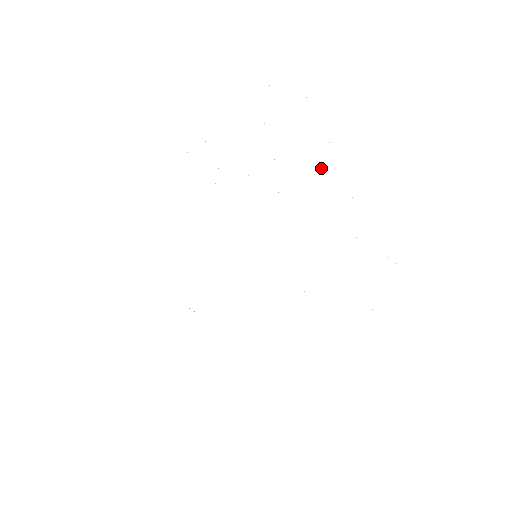
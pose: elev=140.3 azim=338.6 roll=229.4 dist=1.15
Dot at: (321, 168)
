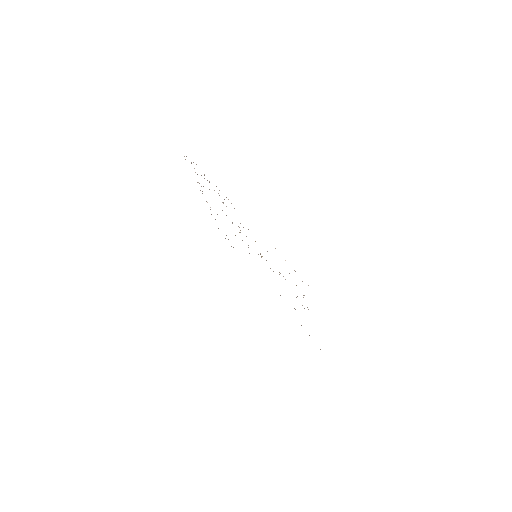
Dot at: occluded
